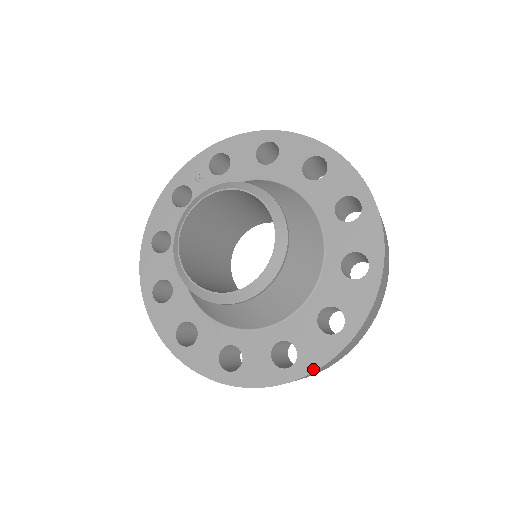
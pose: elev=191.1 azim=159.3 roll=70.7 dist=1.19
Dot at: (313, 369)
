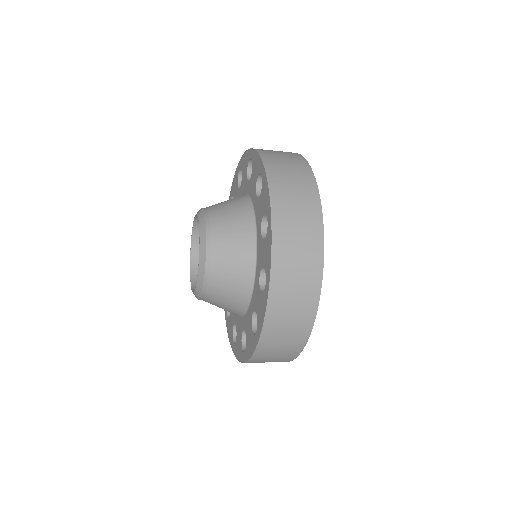
Dot at: (270, 265)
